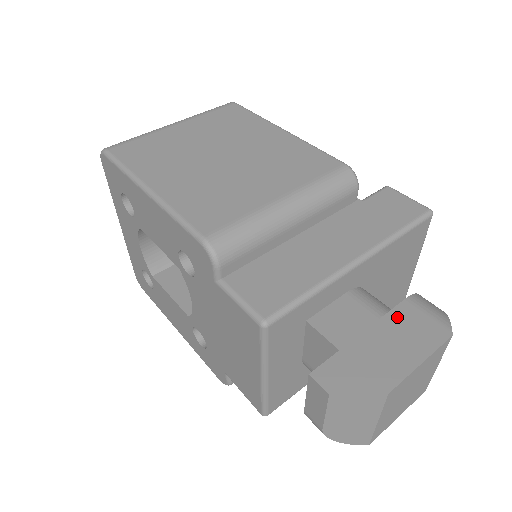
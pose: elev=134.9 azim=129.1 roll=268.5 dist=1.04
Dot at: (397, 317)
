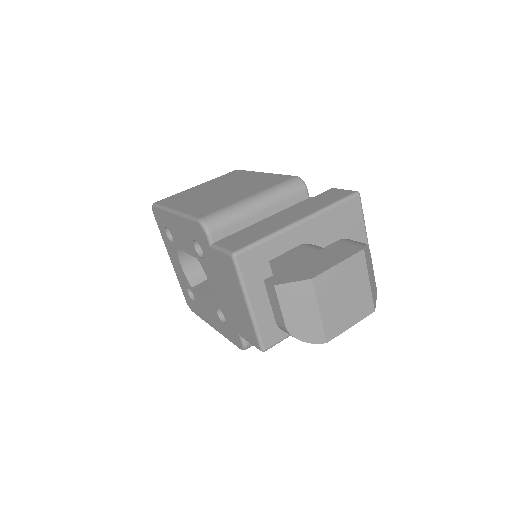
Dot at: (329, 249)
